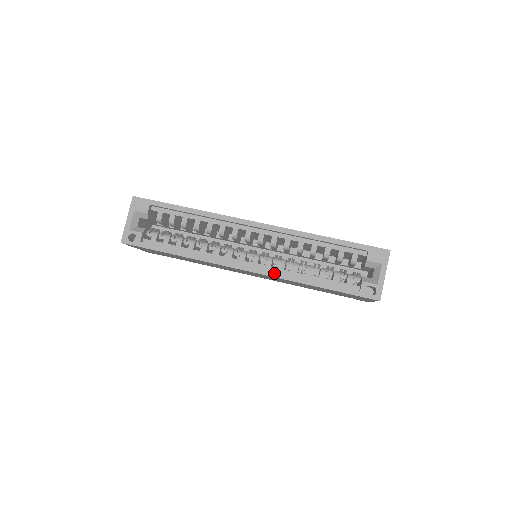
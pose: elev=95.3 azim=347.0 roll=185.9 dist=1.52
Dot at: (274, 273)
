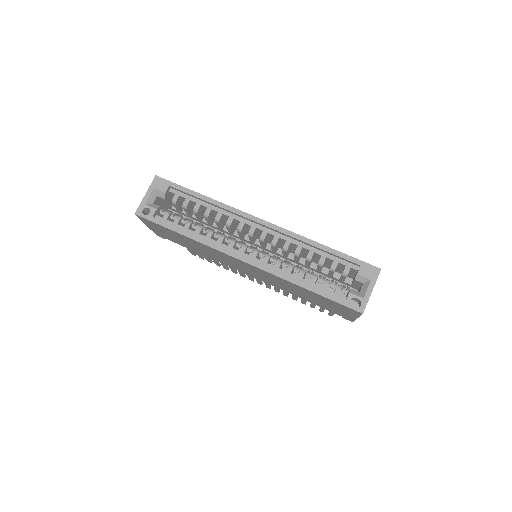
Dot at: (269, 269)
